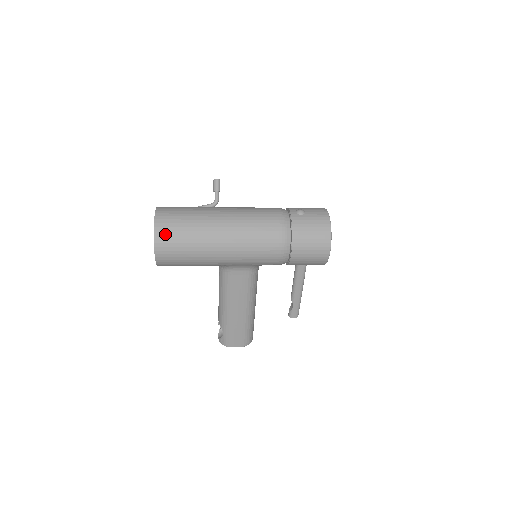
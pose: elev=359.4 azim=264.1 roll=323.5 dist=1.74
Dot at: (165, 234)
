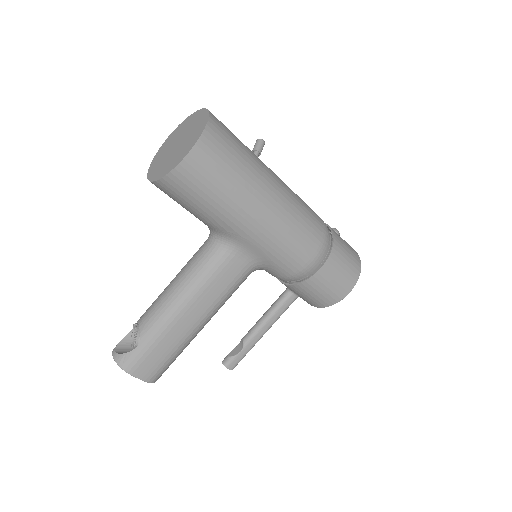
Dot at: (217, 139)
